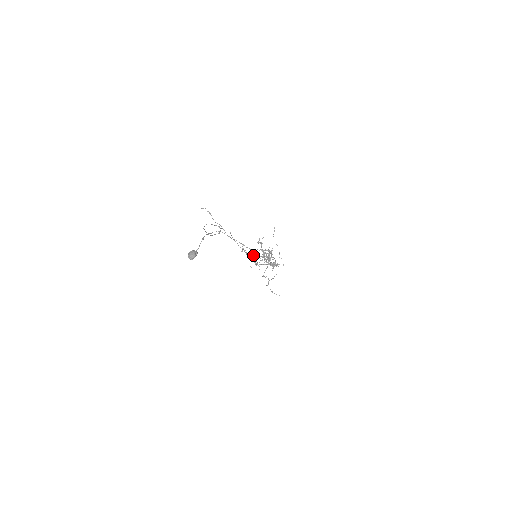
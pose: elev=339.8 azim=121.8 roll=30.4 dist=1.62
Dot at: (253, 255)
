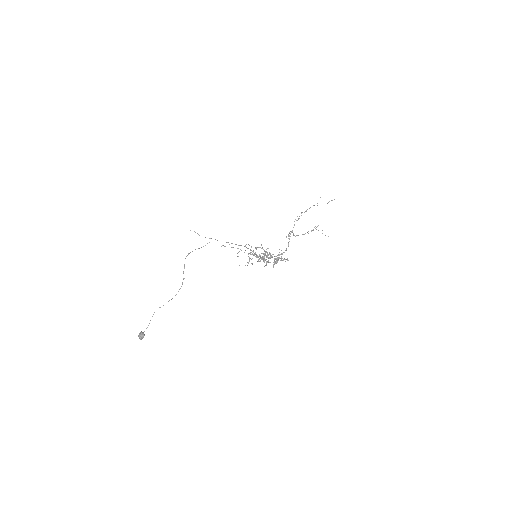
Dot at: (254, 254)
